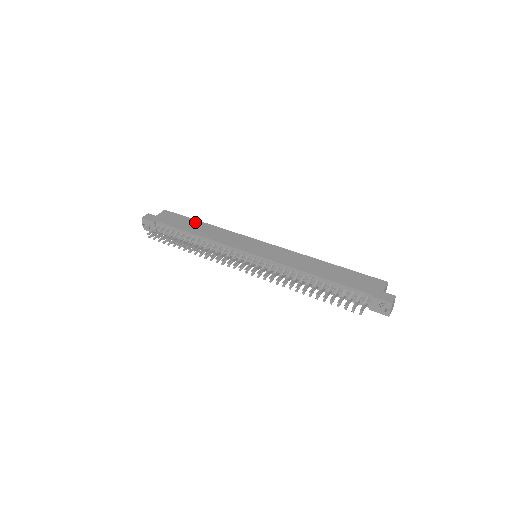
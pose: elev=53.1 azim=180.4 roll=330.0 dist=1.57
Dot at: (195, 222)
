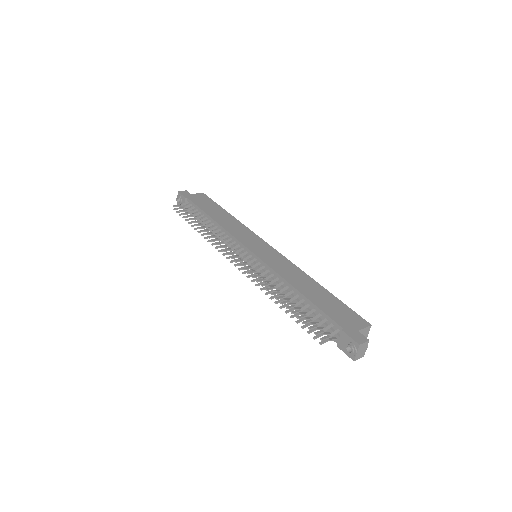
Dot at: (221, 210)
